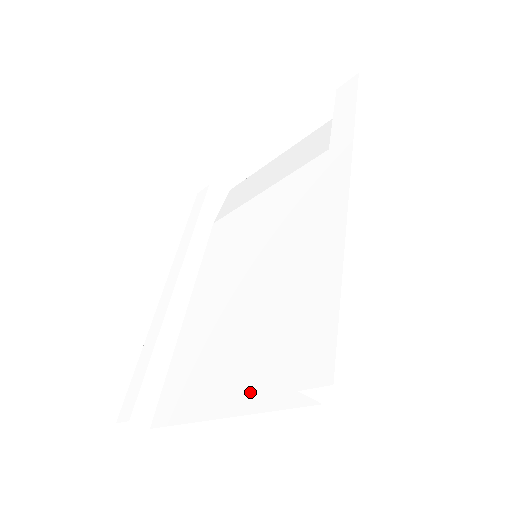
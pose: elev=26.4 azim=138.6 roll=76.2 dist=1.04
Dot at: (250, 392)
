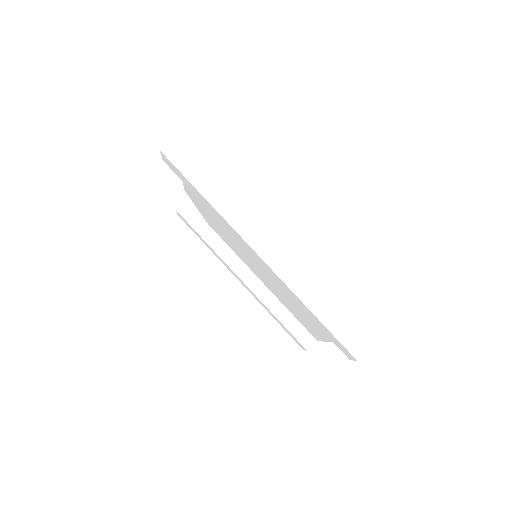
Dot at: occluded
